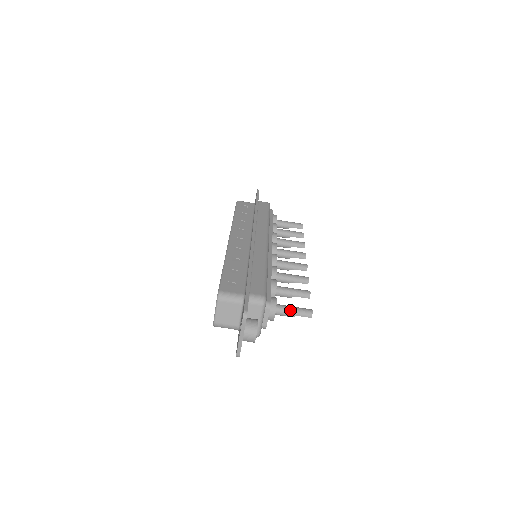
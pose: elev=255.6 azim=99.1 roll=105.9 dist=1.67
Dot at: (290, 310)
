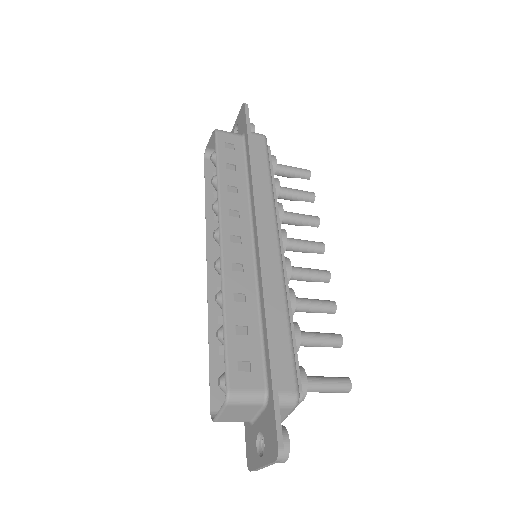
Dot at: (323, 388)
